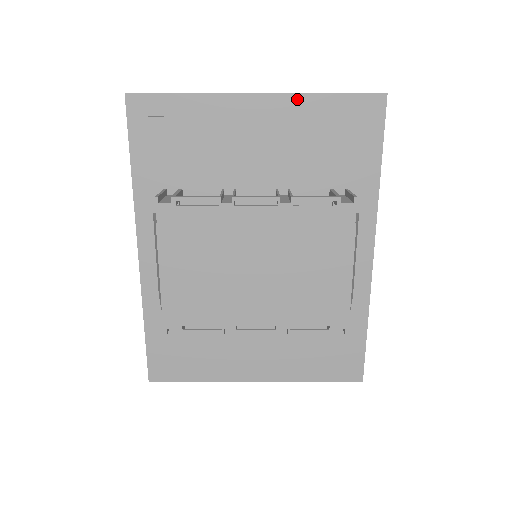
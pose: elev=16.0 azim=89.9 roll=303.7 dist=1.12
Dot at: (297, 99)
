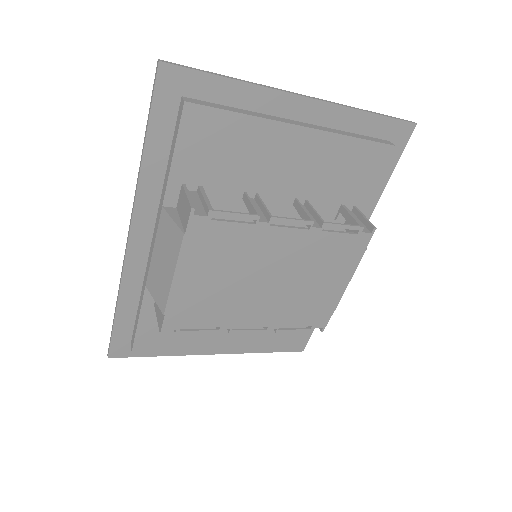
Dot at: (341, 112)
